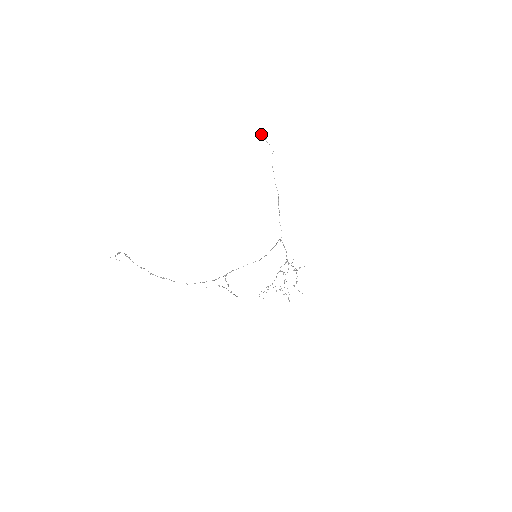
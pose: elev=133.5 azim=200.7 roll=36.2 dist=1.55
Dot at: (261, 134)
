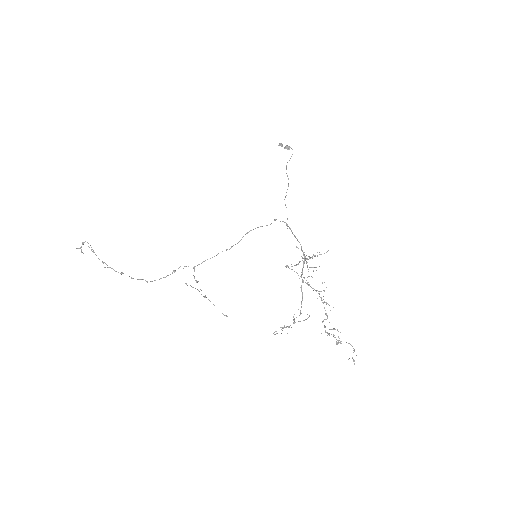
Dot at: (280, 143)
